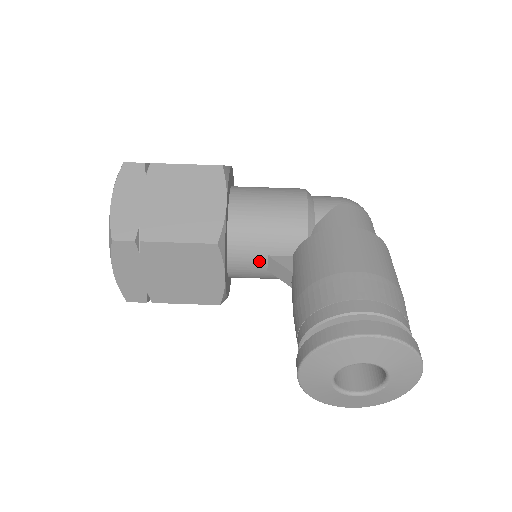
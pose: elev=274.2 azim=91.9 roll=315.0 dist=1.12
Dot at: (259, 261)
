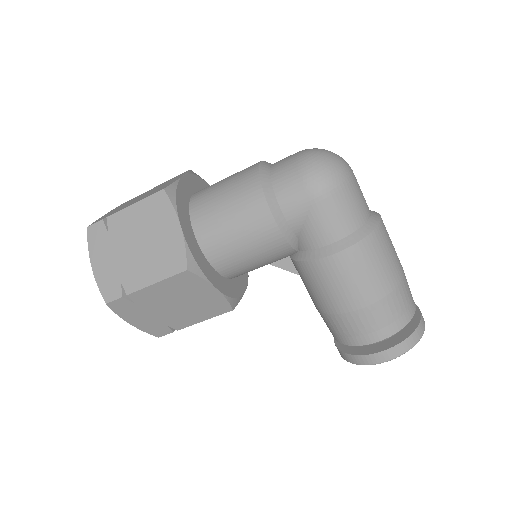
Dot at: occluded
